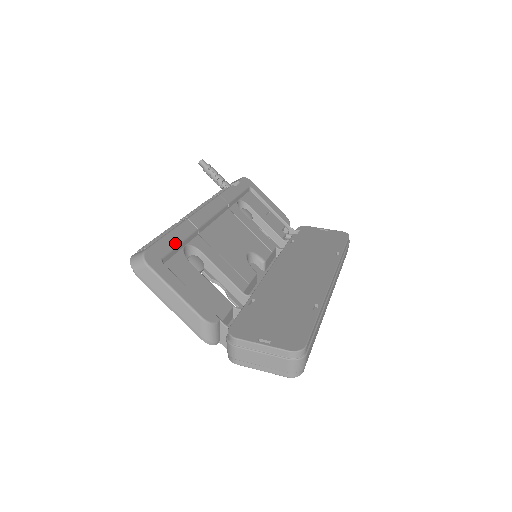
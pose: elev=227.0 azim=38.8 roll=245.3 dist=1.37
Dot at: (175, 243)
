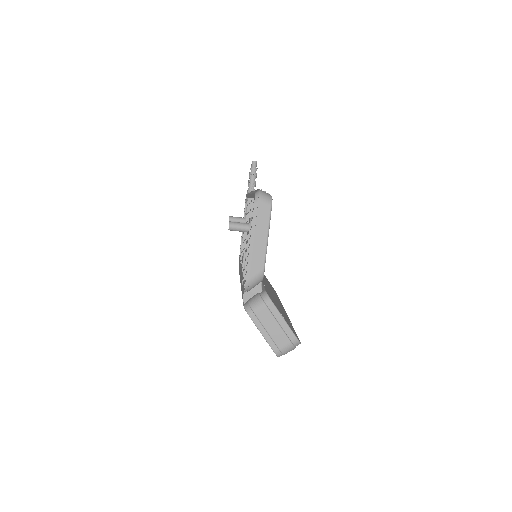
Dot at: occluded
